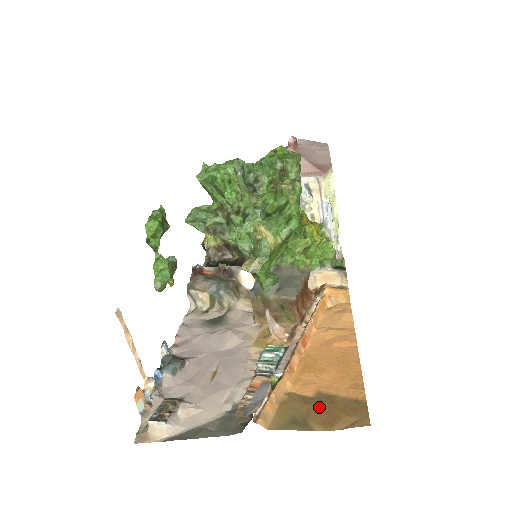
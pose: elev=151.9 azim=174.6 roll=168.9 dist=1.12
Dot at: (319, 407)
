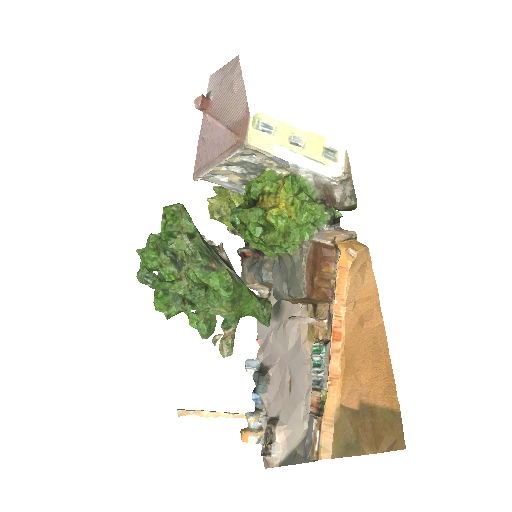
Dot at: (364, 424)
